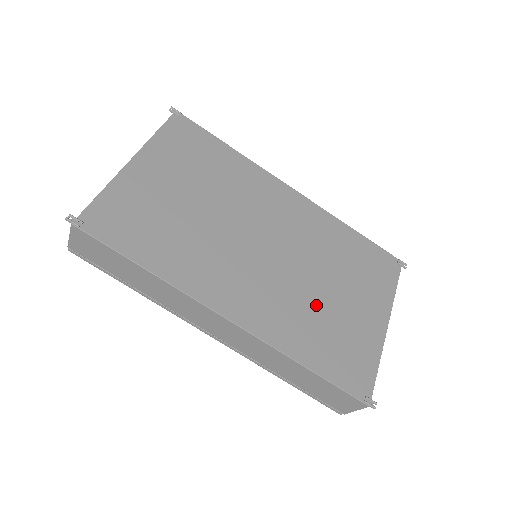
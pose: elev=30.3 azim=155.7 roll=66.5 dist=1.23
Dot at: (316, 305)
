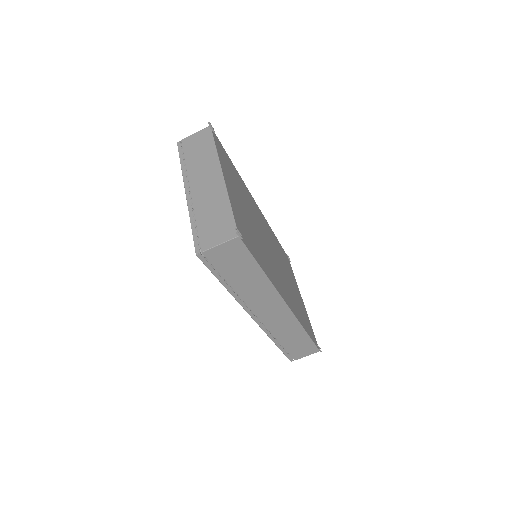
Dot at: (292, 291)
